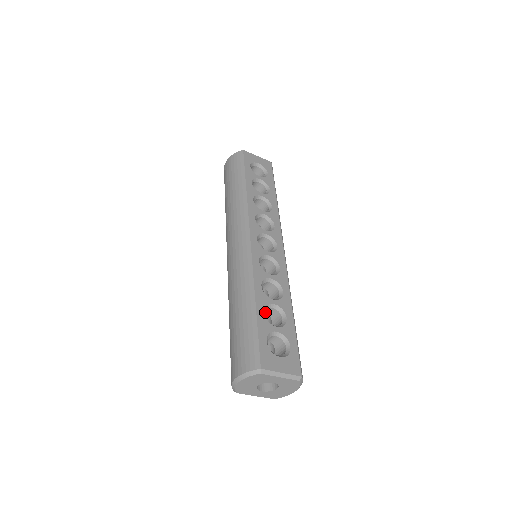
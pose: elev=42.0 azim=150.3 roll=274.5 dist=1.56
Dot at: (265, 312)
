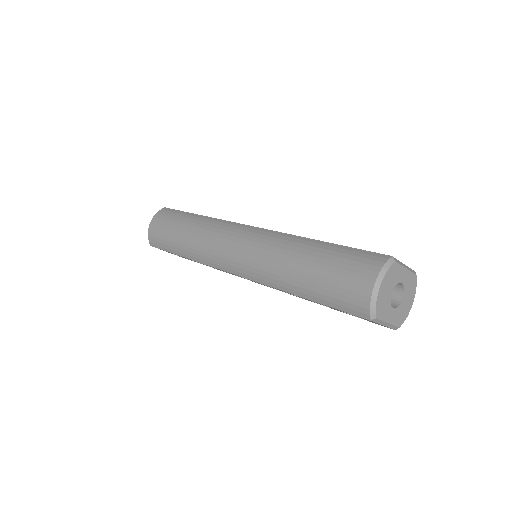
Dot at: occluded
